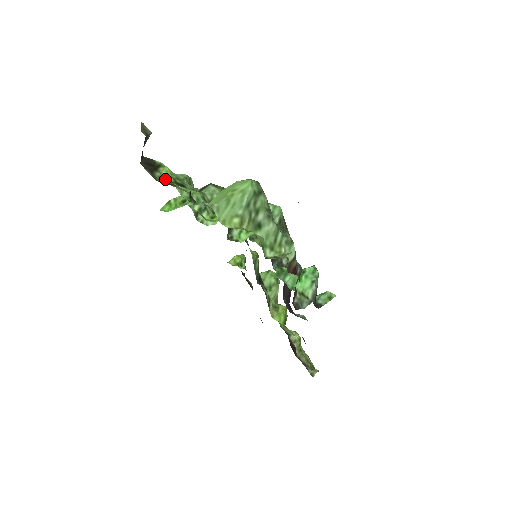
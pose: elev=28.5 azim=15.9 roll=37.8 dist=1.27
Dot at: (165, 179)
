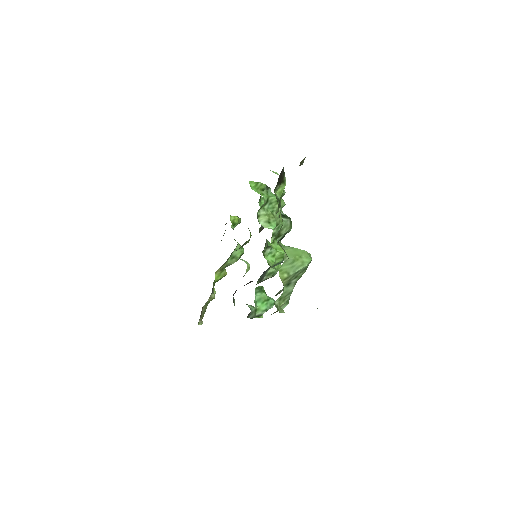
Dot at: (277, 192)
